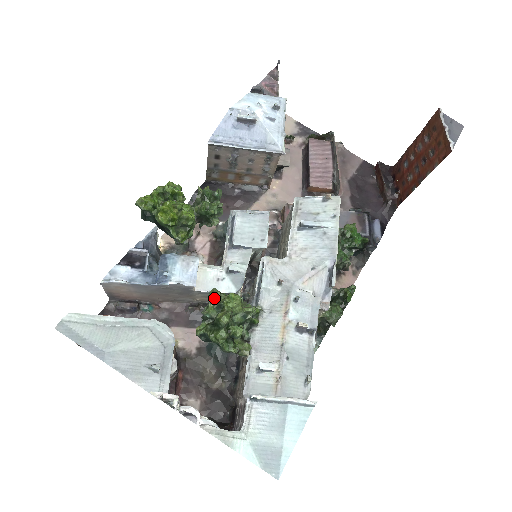
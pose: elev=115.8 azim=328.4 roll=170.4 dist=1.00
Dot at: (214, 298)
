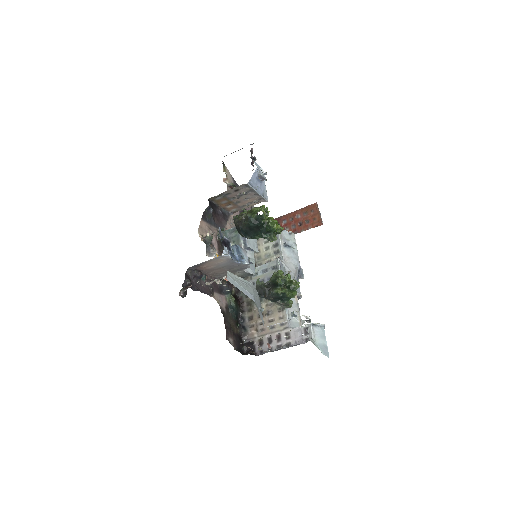
Dot at: occluded
